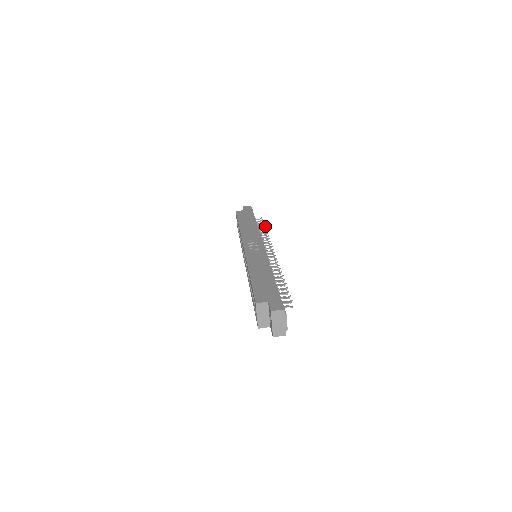
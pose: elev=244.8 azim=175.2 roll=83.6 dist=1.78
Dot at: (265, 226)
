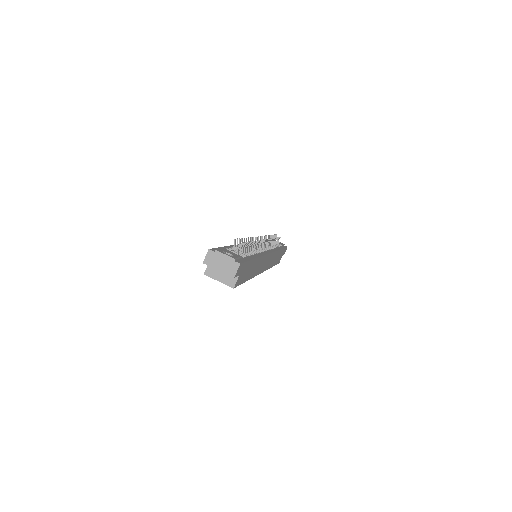
Dot at: (272, 235)
